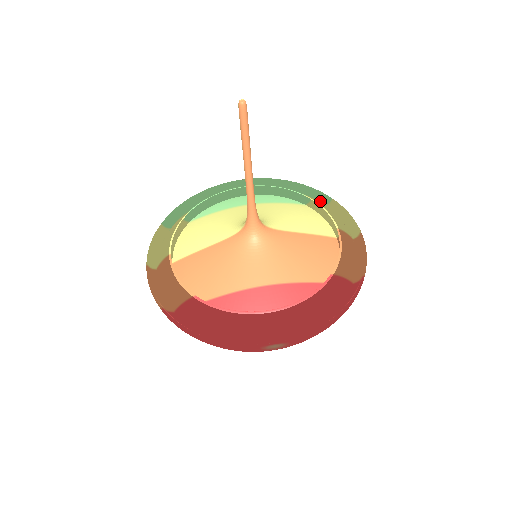
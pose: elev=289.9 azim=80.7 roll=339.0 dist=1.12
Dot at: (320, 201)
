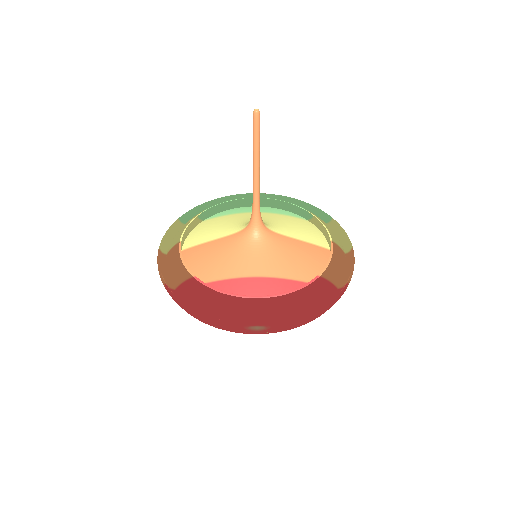
Dot at: occluded
